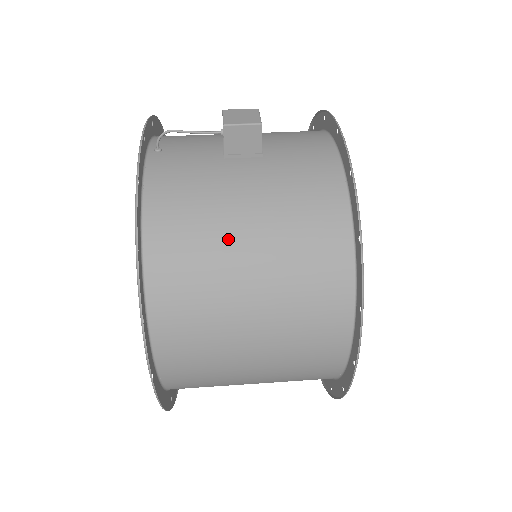
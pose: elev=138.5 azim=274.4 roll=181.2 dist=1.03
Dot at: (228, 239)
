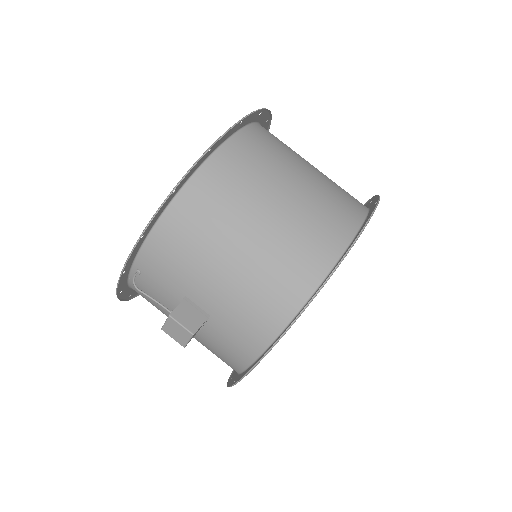
Dot at: occluded
